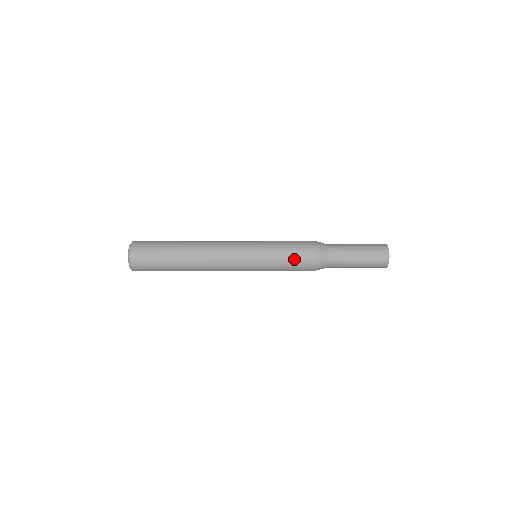
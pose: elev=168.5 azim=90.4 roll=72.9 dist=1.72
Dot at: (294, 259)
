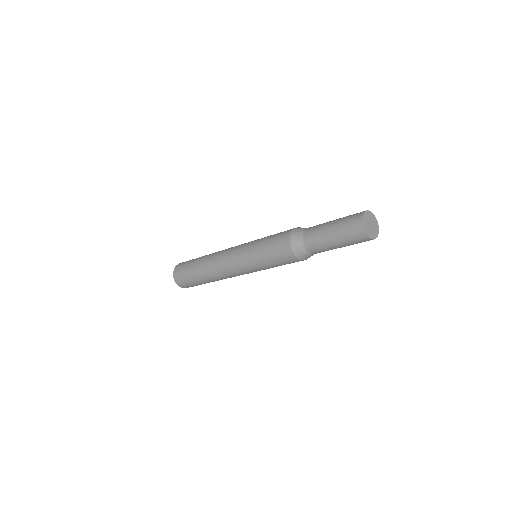
Dot at: (276, 234)
